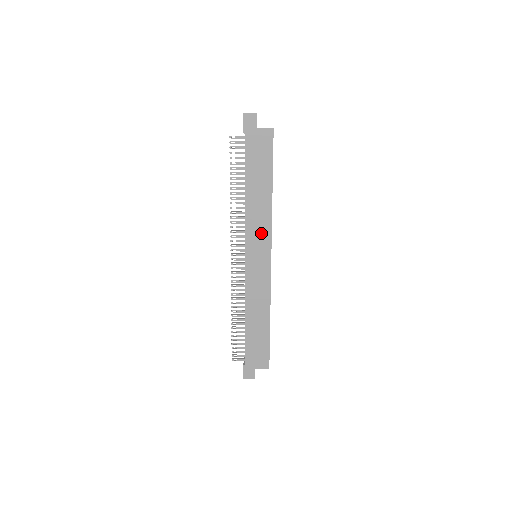
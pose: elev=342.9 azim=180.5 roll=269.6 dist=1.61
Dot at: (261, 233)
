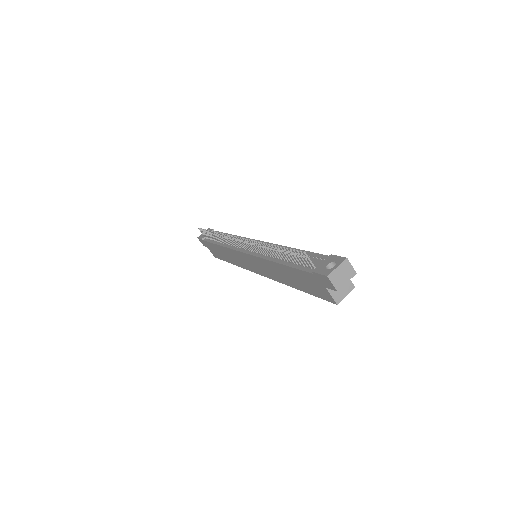
Dot at: (265, 270)
